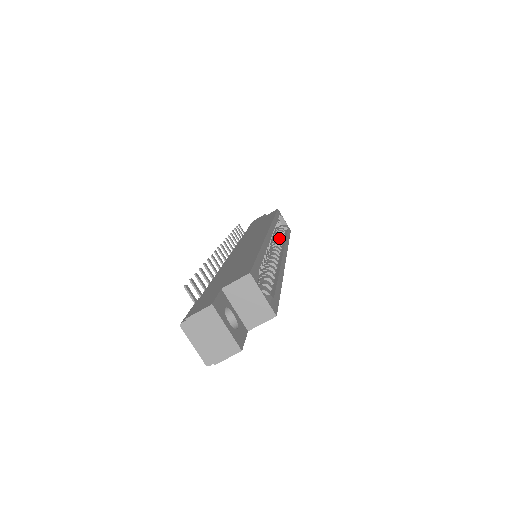
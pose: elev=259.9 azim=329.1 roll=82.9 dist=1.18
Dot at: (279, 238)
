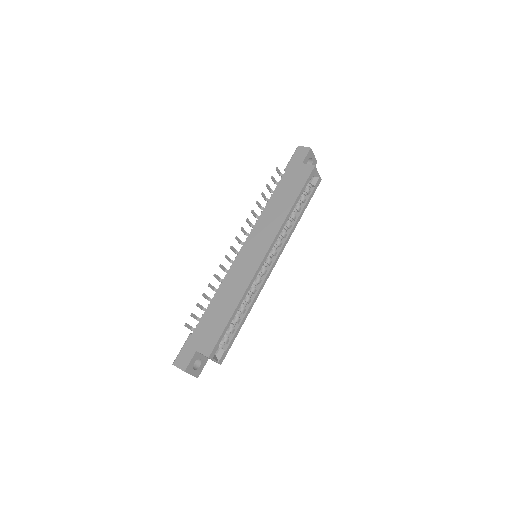
Dot at: (288, 226)
